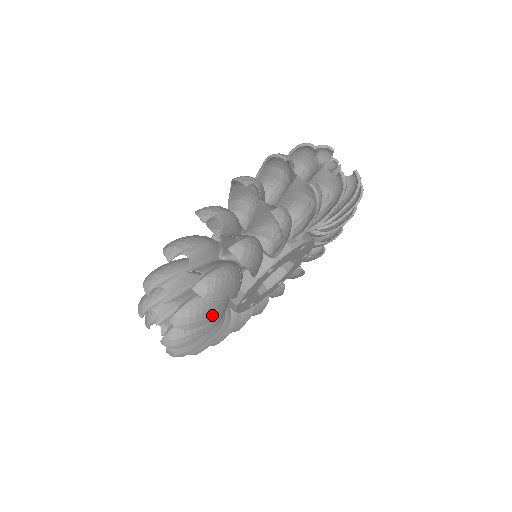
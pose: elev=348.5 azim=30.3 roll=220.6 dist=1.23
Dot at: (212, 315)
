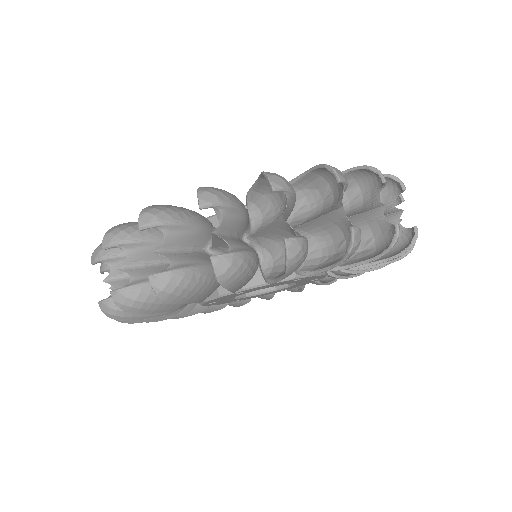
Dot at: (150, 314)
